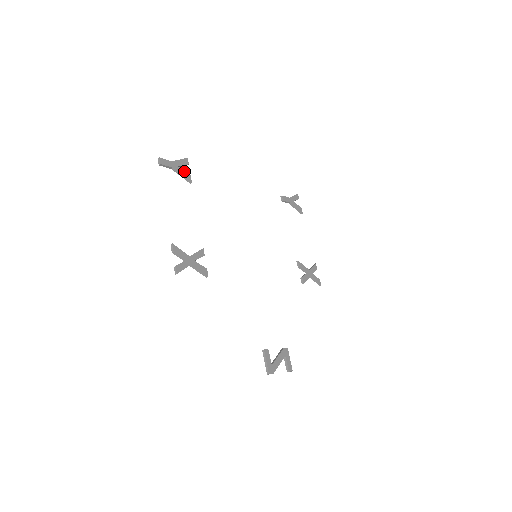
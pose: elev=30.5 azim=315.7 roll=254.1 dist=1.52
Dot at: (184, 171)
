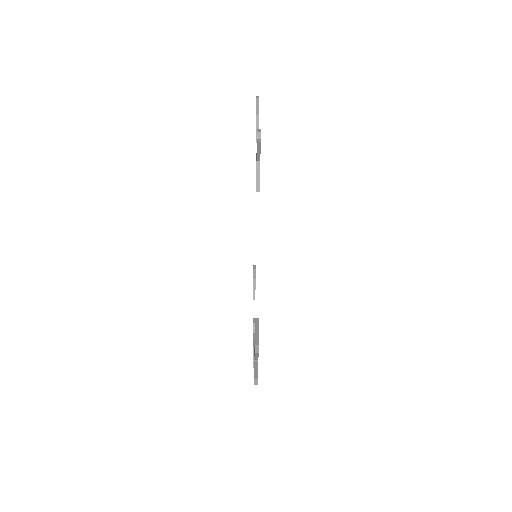
Dot at: occluded
